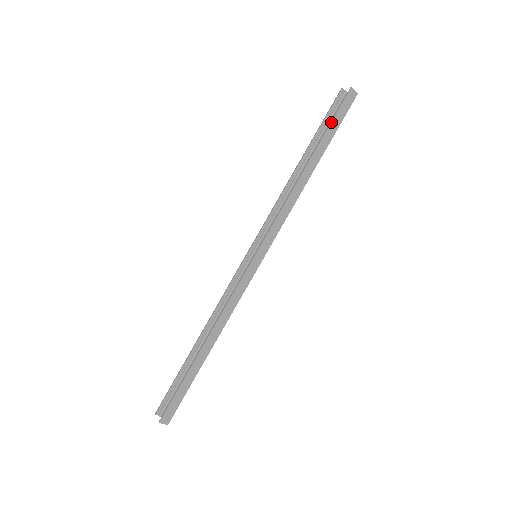
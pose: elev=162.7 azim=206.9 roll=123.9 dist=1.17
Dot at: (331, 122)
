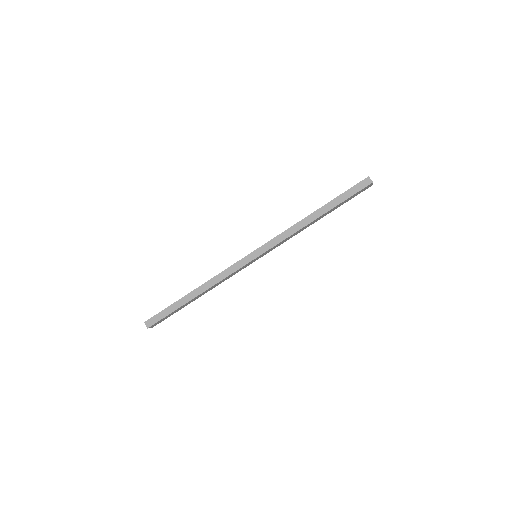
Dot at: (344, 192)
